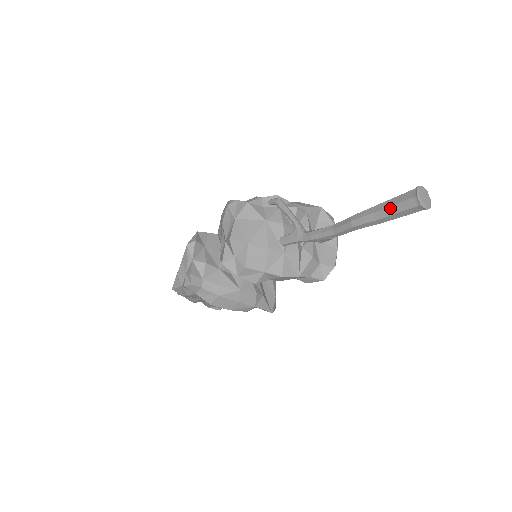
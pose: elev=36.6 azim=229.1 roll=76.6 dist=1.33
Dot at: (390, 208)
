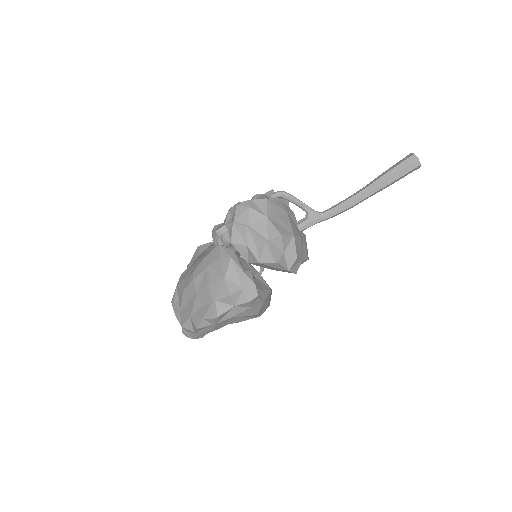
Dot at: (400, 172)
